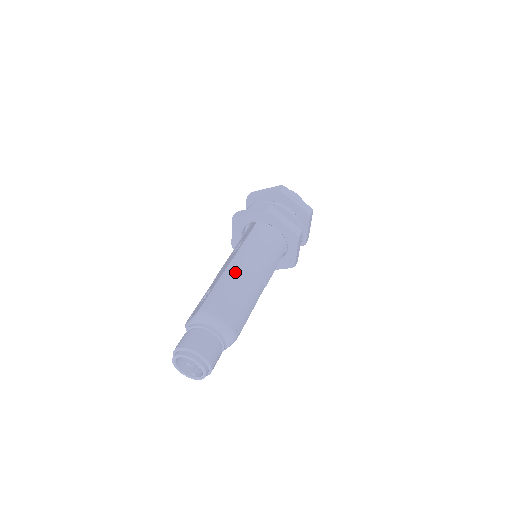
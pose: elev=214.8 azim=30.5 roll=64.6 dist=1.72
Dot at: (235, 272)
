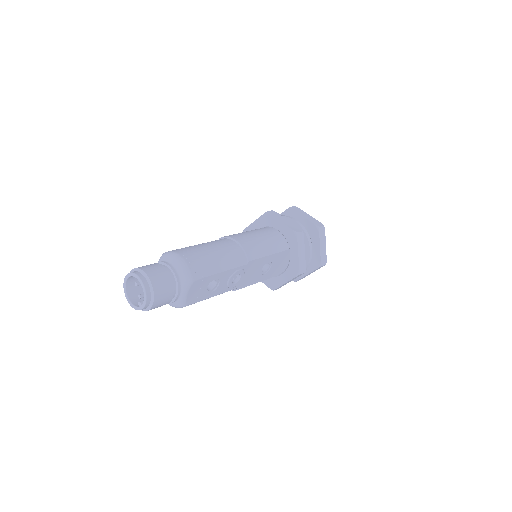
Dot at: (215, 241)
